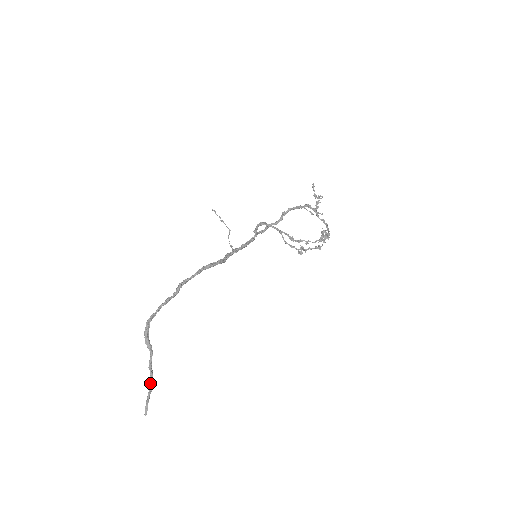
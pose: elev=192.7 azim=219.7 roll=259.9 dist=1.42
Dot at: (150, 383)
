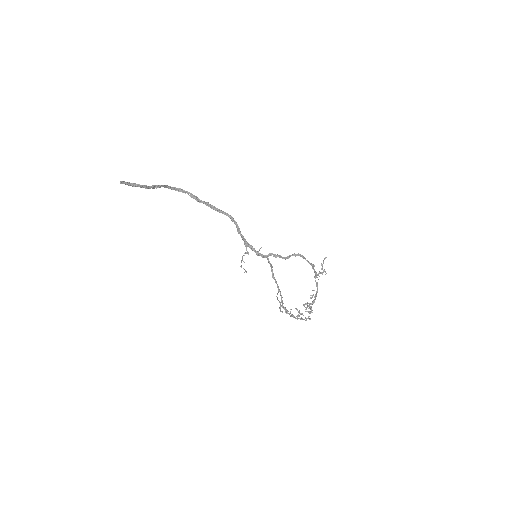
Dot at: (142, 185)
